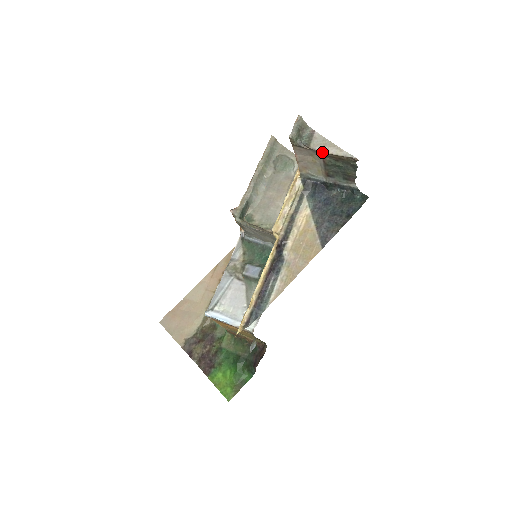
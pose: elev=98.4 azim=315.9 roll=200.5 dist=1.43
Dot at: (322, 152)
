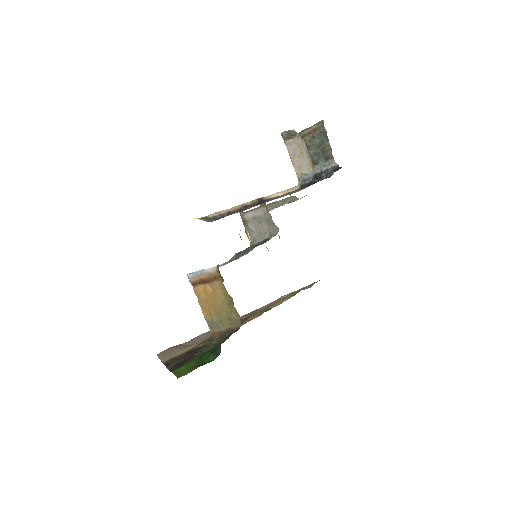
Dot at: (301, 131)
